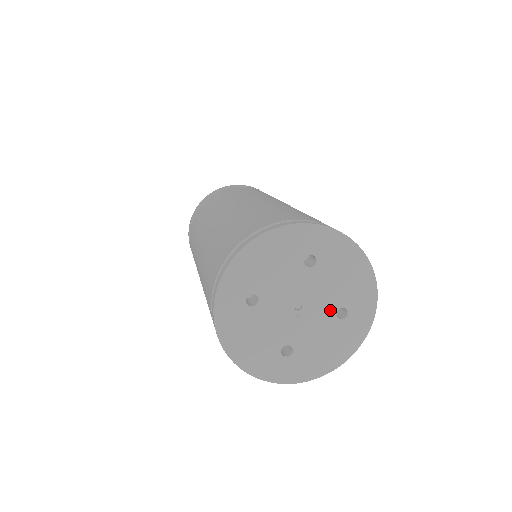
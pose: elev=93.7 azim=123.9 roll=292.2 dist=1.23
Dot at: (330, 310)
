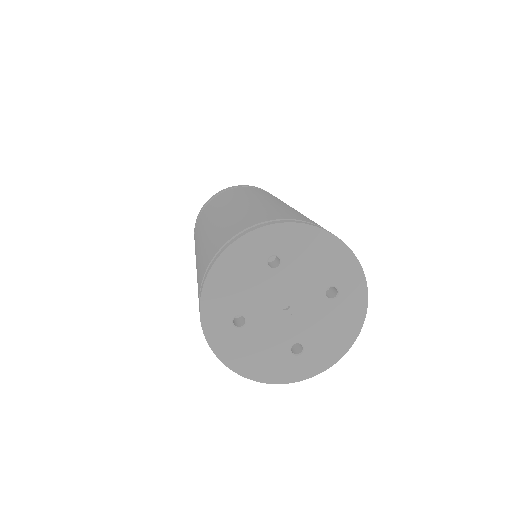
Dot at: (318, 295)
